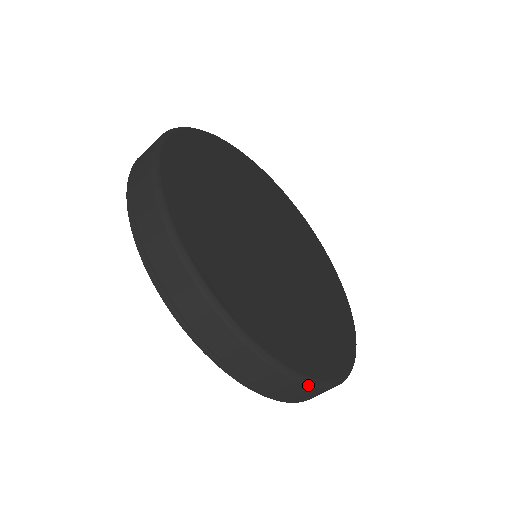
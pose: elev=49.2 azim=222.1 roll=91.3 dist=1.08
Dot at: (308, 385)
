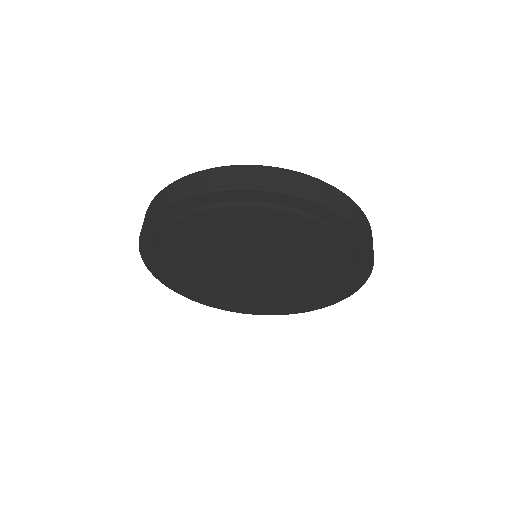
Dot at: (312, 177)
